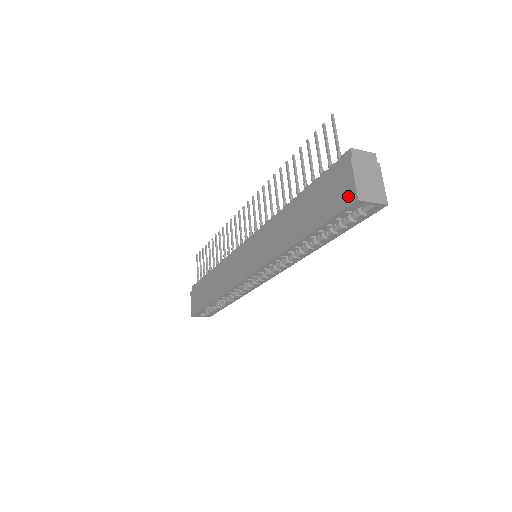
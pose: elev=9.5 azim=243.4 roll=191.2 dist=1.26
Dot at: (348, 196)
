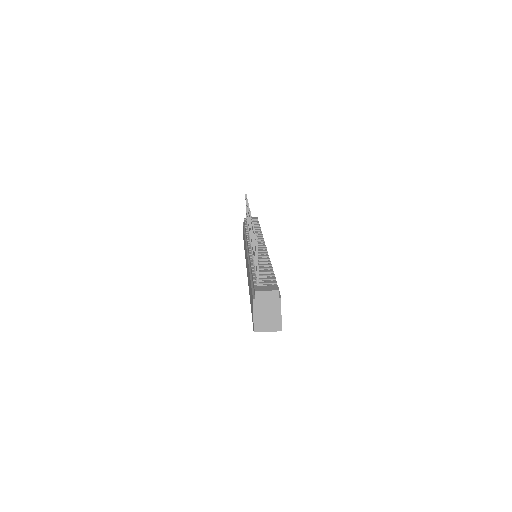
Dot at: occluded
